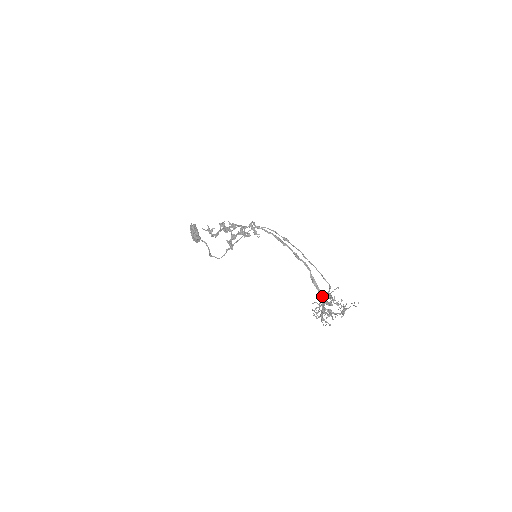
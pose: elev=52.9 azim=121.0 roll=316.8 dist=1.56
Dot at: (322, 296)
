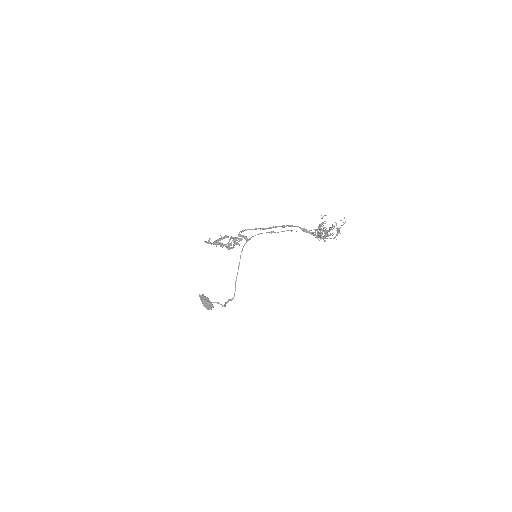
Dot at: occluded
